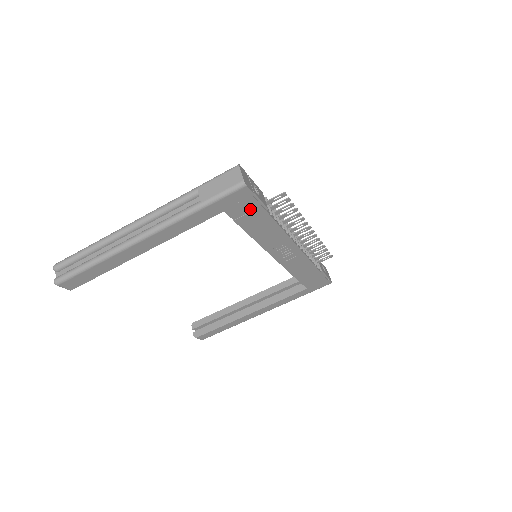
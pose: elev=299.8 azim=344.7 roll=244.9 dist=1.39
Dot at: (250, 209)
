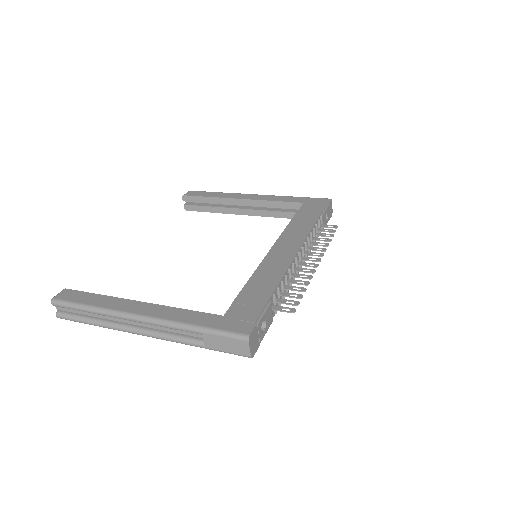
Dot at: occluded
